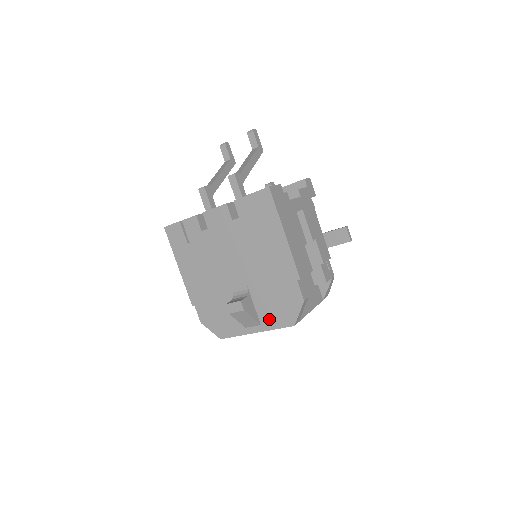
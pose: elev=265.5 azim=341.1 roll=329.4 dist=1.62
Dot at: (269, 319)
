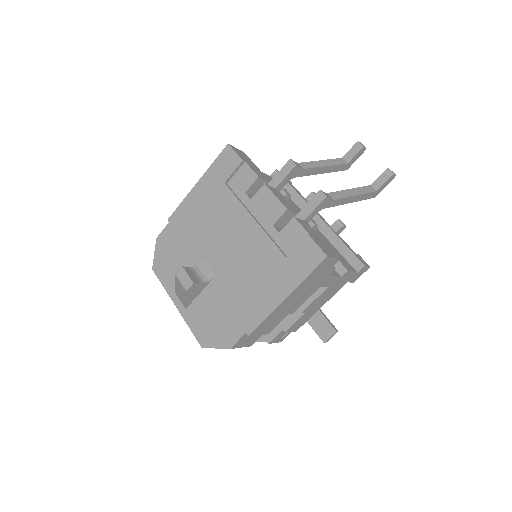
Dot at: (195, 316)
